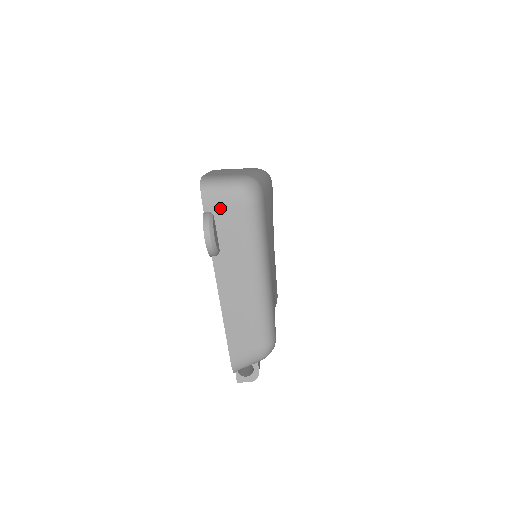
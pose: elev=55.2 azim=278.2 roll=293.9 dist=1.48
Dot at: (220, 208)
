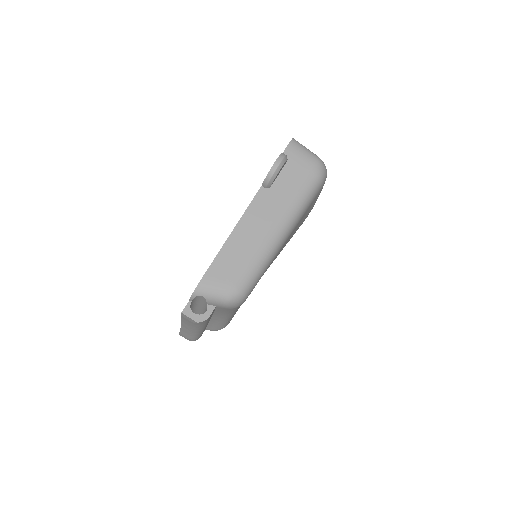
Dot at: (295, 160)
